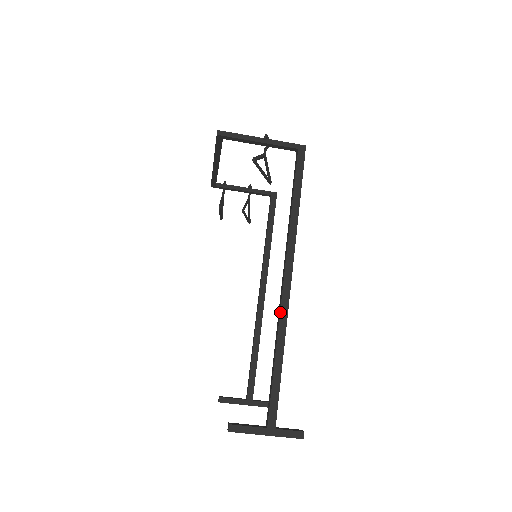
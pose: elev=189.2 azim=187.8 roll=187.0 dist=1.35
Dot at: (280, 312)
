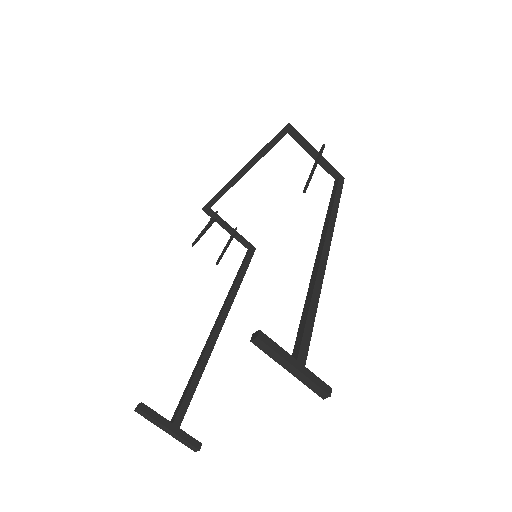
Dot at: (319, 265)
